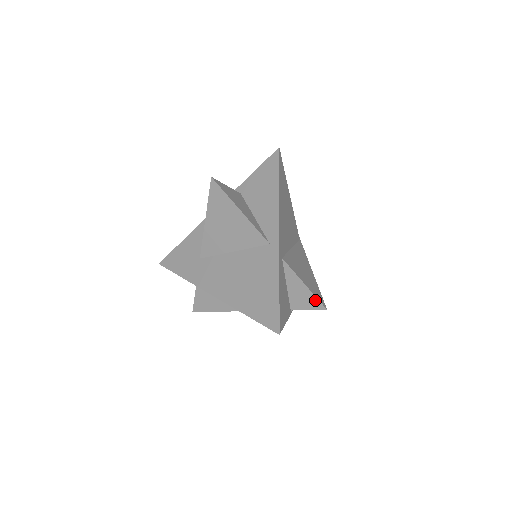
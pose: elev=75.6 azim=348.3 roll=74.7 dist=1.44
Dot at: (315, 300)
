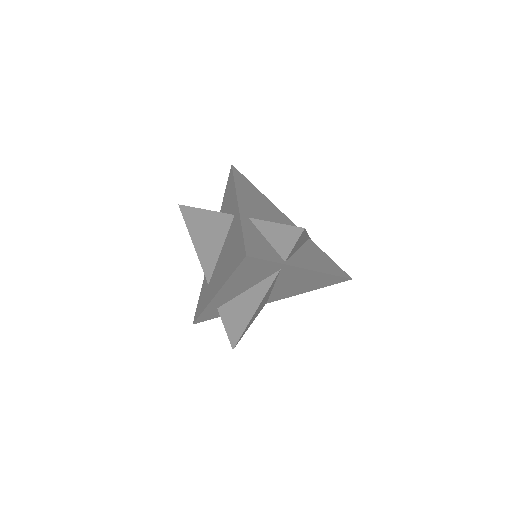
Dot at: (291, 229)
